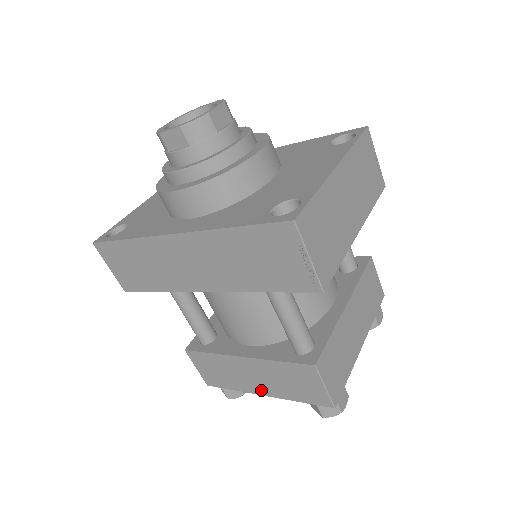
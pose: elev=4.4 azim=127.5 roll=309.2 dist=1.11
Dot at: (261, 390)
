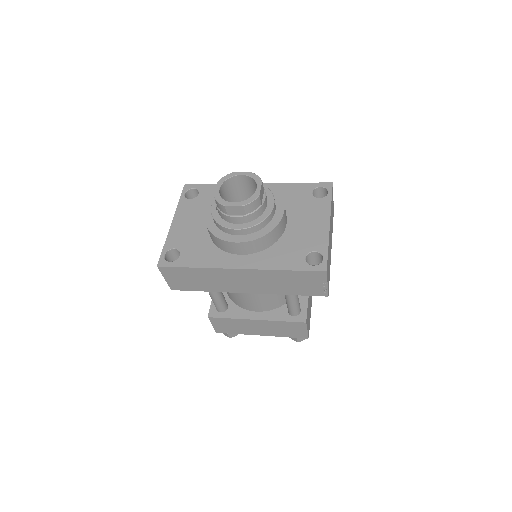
Dot at: (260, 333)
